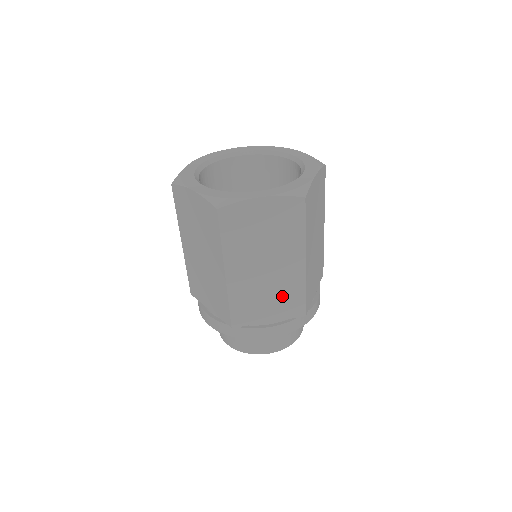
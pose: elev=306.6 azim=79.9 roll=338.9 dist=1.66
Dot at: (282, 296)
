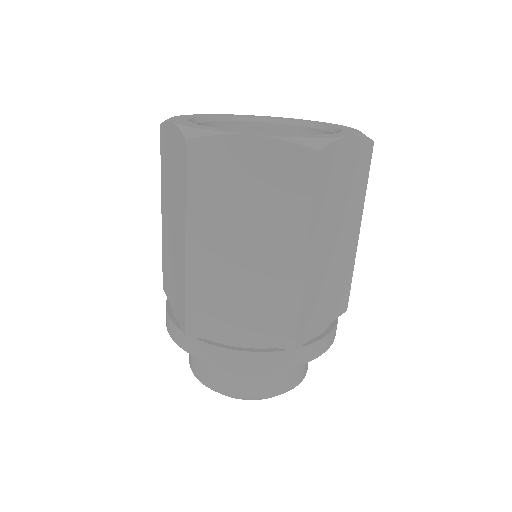
Dot at: (264, 307)
